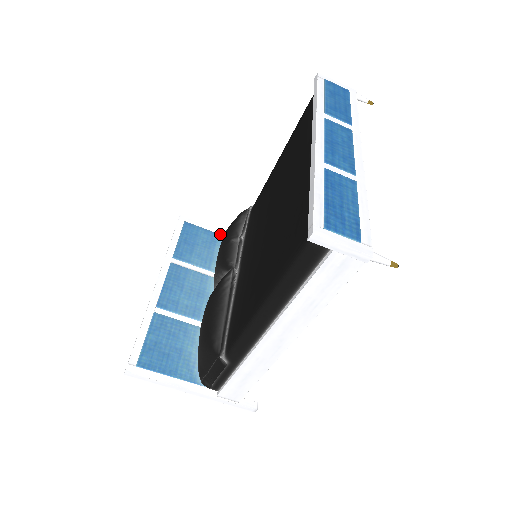
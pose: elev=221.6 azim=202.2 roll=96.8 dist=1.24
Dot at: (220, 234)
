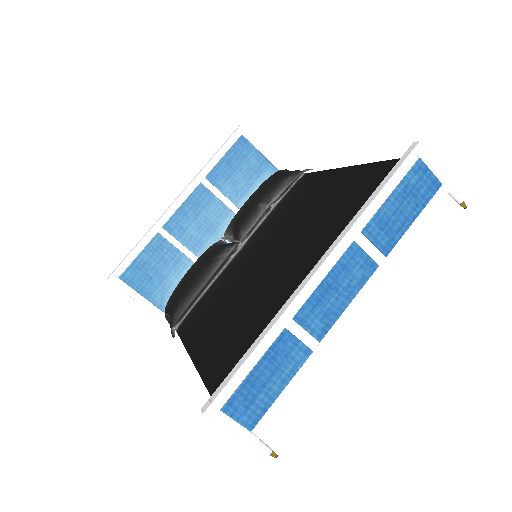
Dot at: (272, 164)
